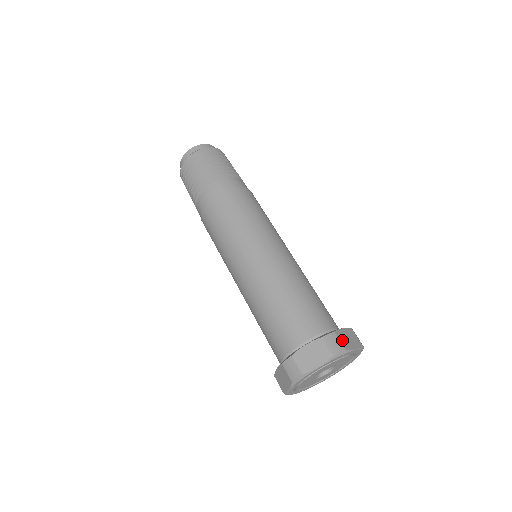
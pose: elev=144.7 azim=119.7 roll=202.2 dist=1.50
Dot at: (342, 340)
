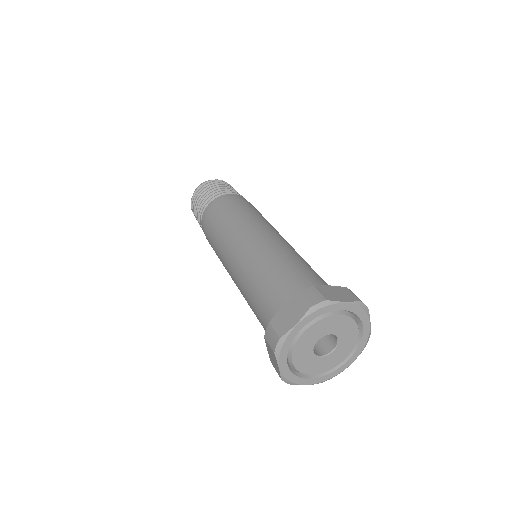
Dot at: (324, 293)
